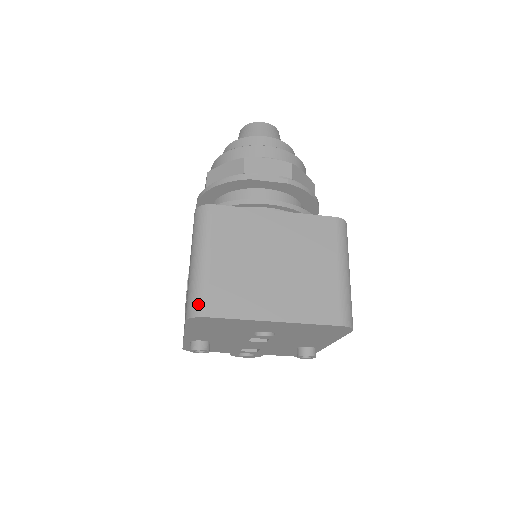
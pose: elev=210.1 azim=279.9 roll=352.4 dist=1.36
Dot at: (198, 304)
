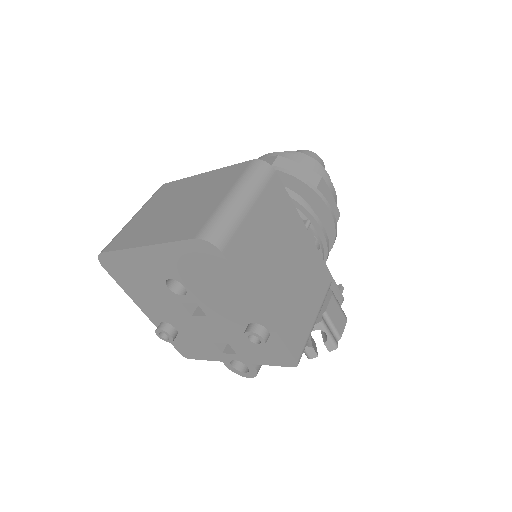
Dot at: (106, 246)
